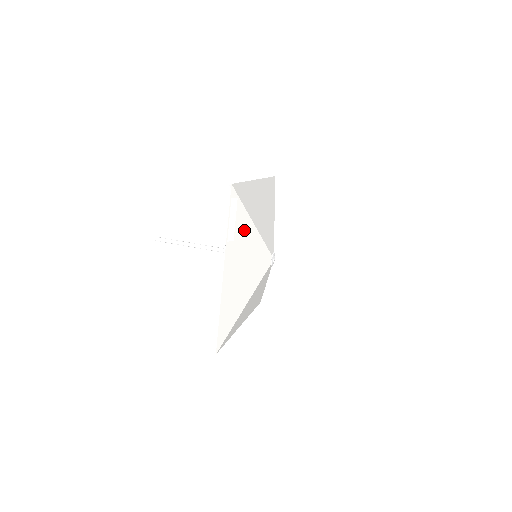
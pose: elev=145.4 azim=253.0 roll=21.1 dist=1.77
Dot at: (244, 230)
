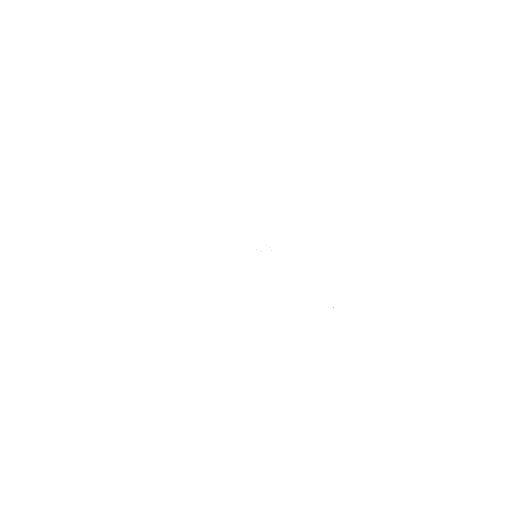
Dot at: (185, 227)
